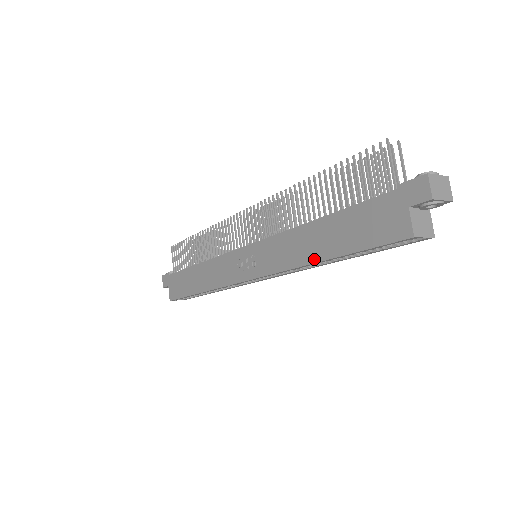
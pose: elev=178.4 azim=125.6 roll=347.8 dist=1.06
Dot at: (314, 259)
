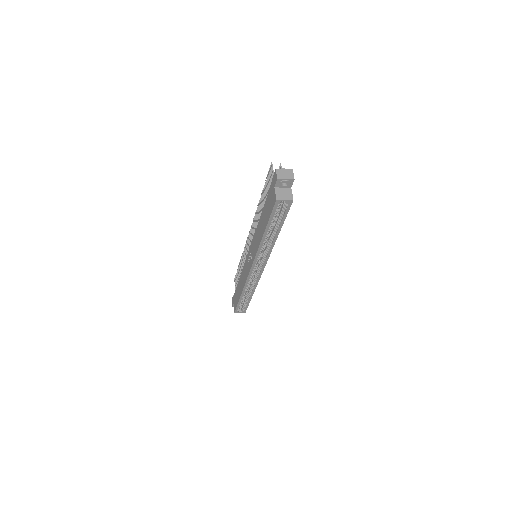
Dot at: (262, 236)
